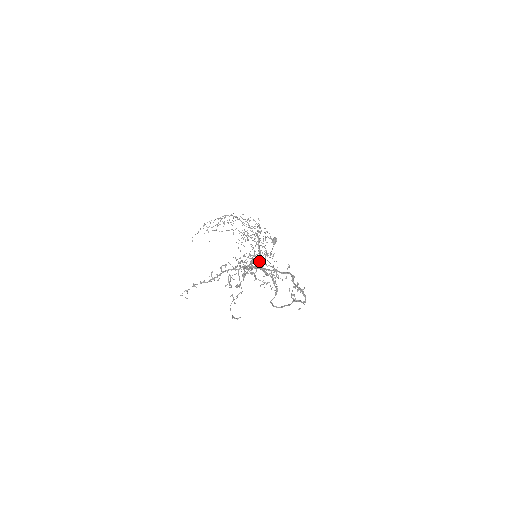
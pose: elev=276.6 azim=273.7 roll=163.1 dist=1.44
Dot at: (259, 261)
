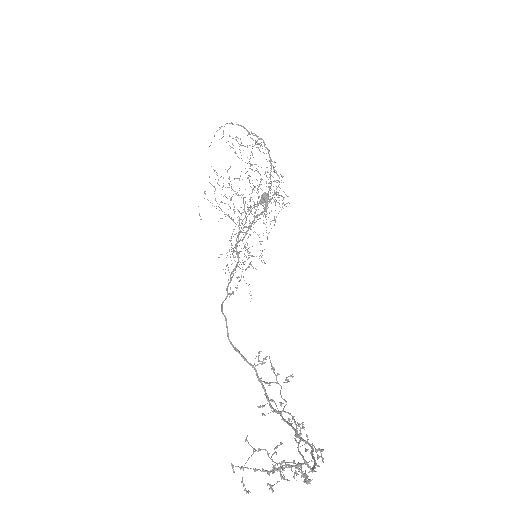
Dot at: (291, 376)
